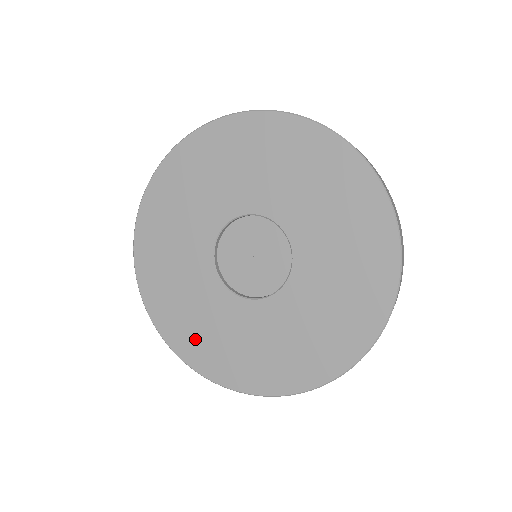
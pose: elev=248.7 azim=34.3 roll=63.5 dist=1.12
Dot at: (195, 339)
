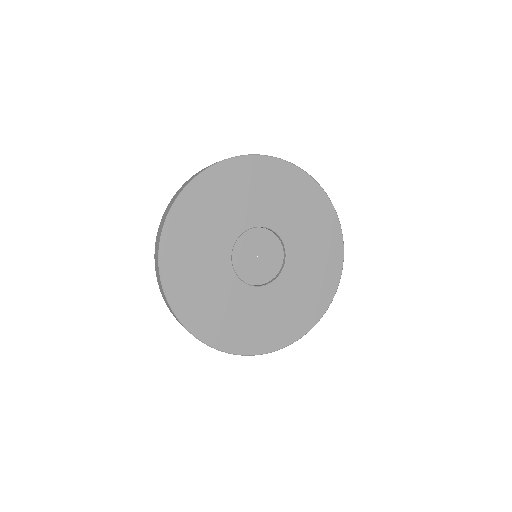
Dot at: (232, 331)
